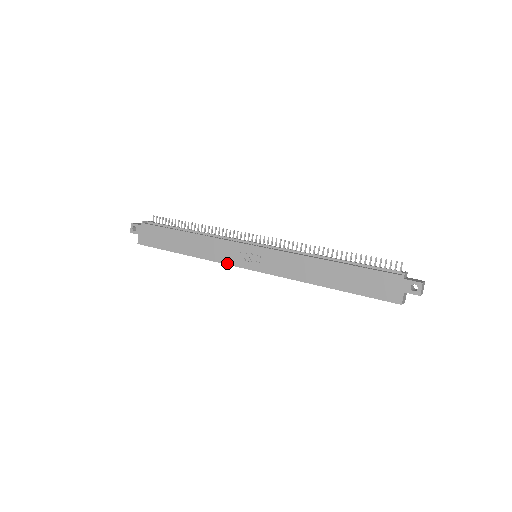
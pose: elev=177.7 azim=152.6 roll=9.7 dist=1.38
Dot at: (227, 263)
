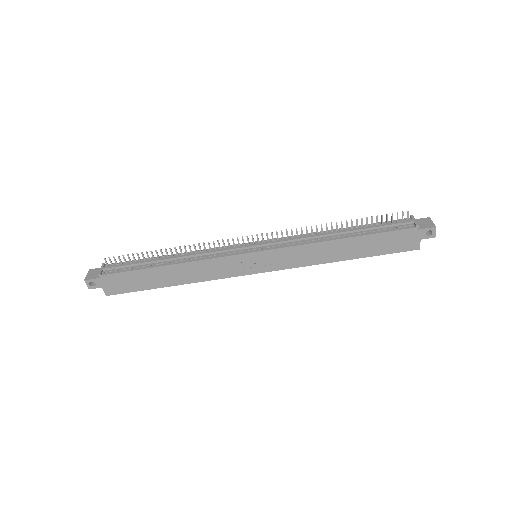
Dot at: (230, 276)
